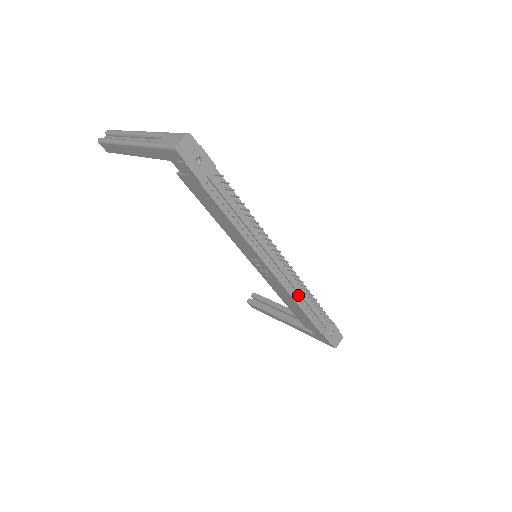
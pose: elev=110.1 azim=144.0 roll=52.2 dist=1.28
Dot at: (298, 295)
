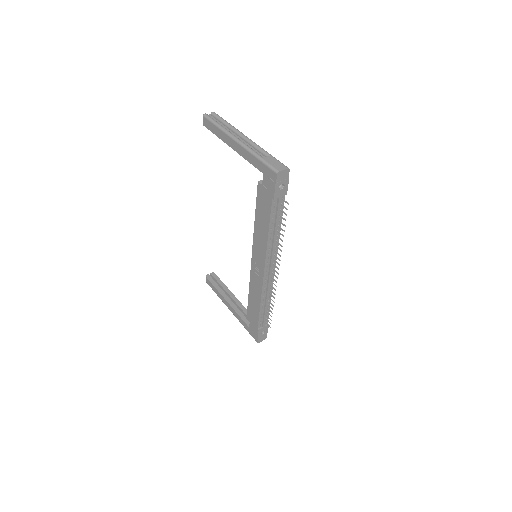
Dot at: (265, 296)
